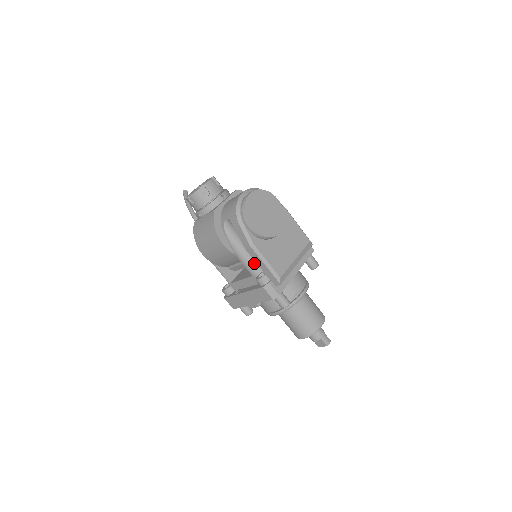
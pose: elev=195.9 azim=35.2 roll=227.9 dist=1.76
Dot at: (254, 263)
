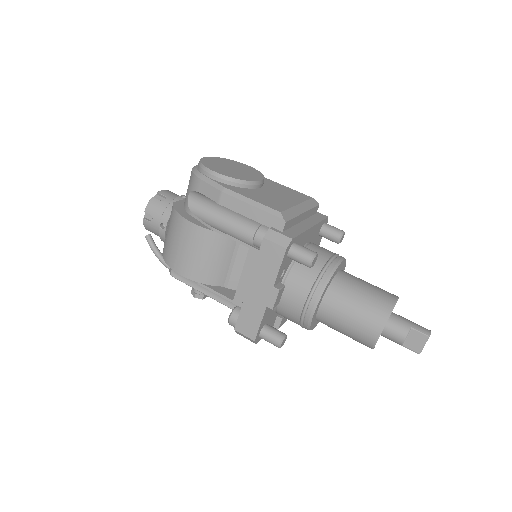
Dot at: (245, 234)
